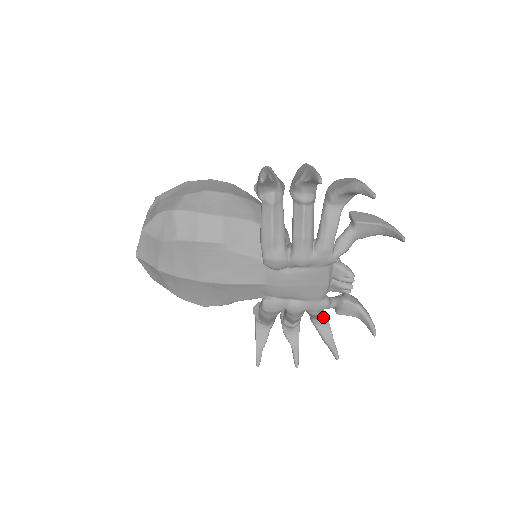
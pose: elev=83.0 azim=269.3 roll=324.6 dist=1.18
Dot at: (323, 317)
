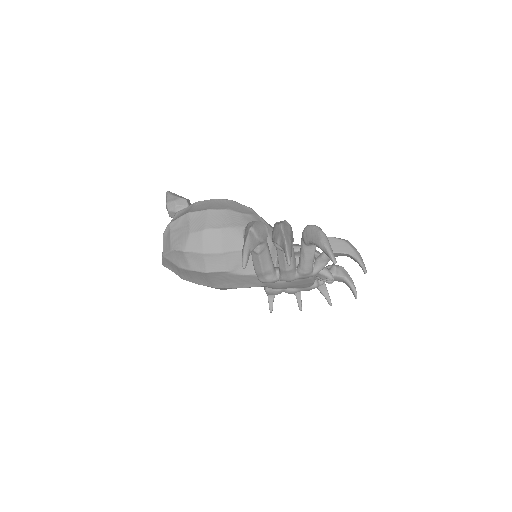
Dot at: occluded
